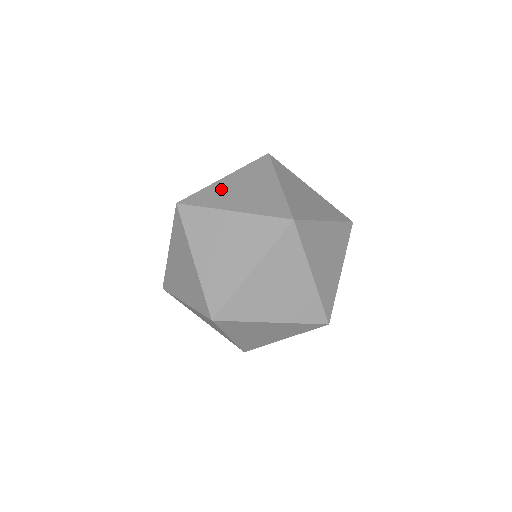
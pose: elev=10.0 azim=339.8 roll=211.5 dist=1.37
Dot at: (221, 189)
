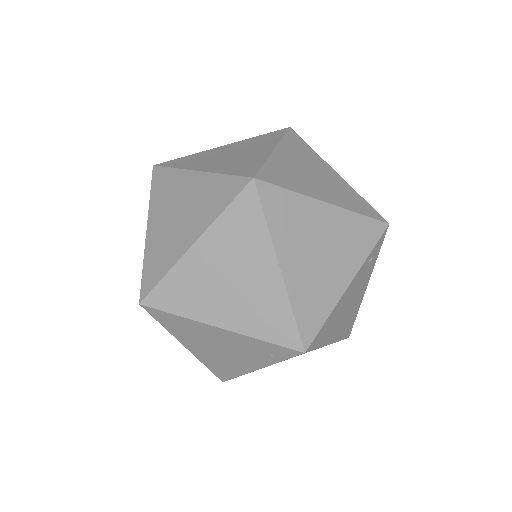
Dot at: (207, 154)
